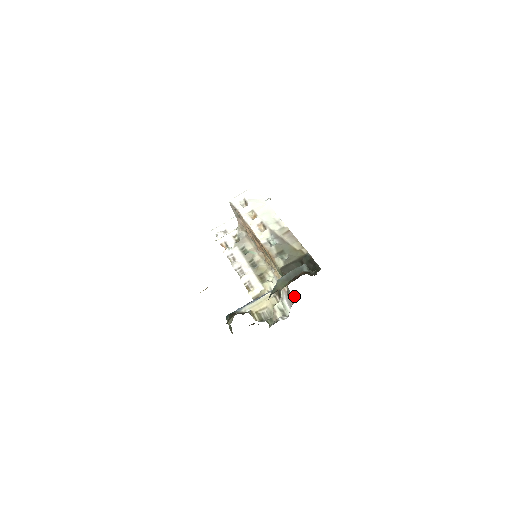
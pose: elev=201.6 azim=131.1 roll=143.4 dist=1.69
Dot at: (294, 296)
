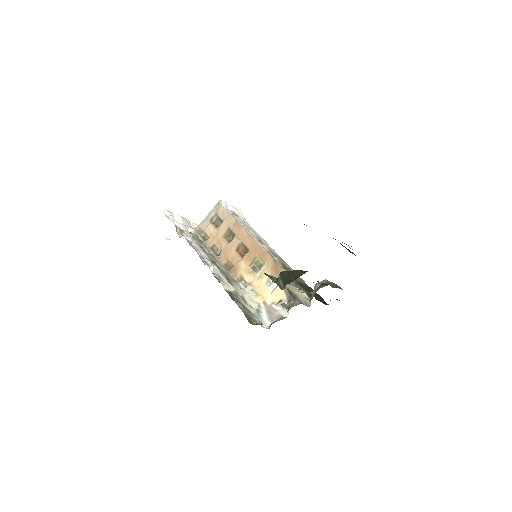
Dot at: (286, 313)
